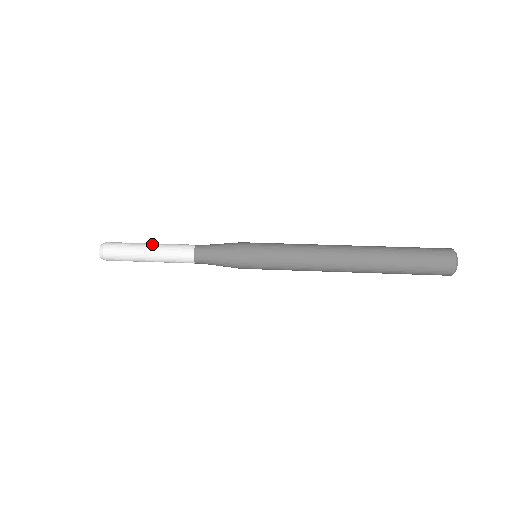
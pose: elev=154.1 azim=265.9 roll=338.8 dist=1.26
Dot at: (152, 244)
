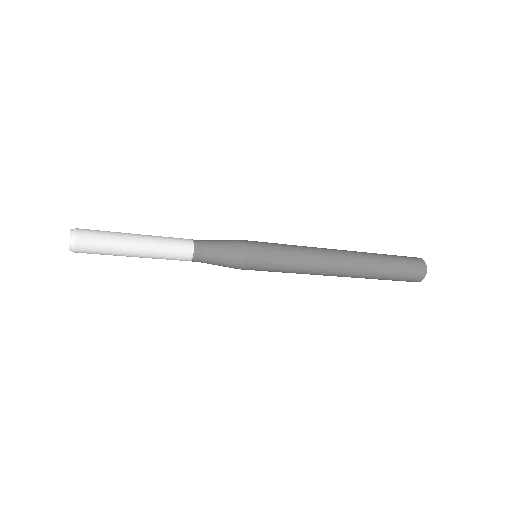
Dot at: (141, 235)
